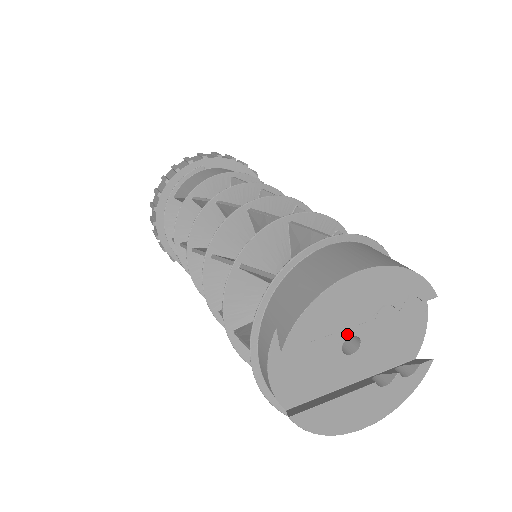
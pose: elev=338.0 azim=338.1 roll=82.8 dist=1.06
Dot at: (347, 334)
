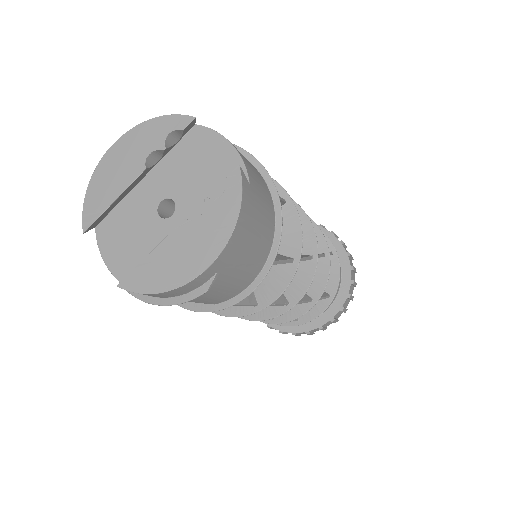
Dot at: (156, 202)
